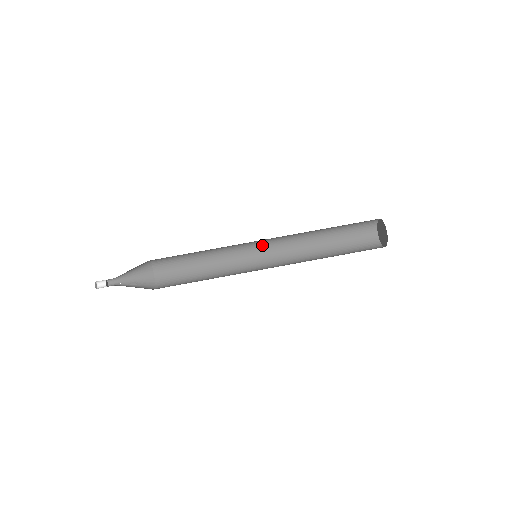
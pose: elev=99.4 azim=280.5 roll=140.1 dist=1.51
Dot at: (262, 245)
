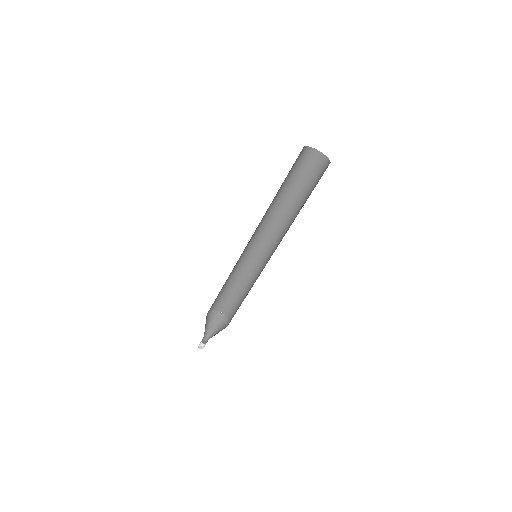
Dot at: (247, 244)
